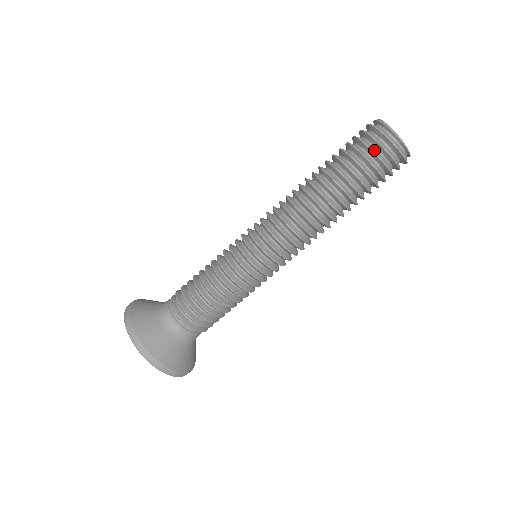
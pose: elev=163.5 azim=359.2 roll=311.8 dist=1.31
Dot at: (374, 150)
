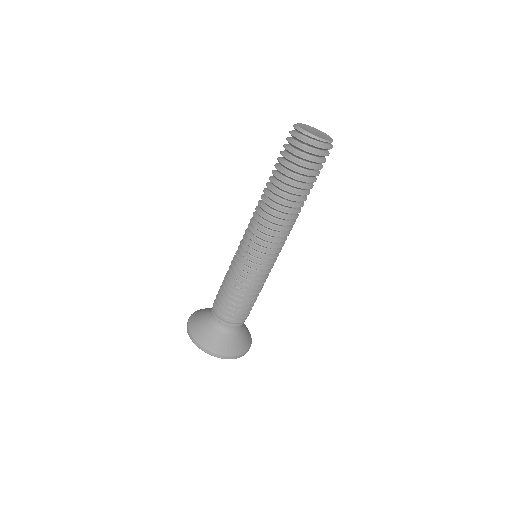
Dot at: (320, 161)
